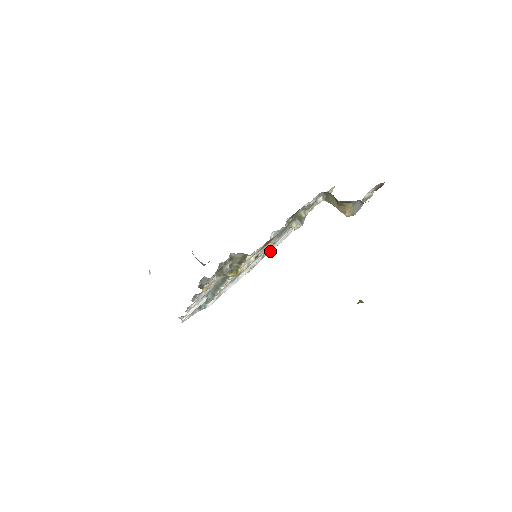
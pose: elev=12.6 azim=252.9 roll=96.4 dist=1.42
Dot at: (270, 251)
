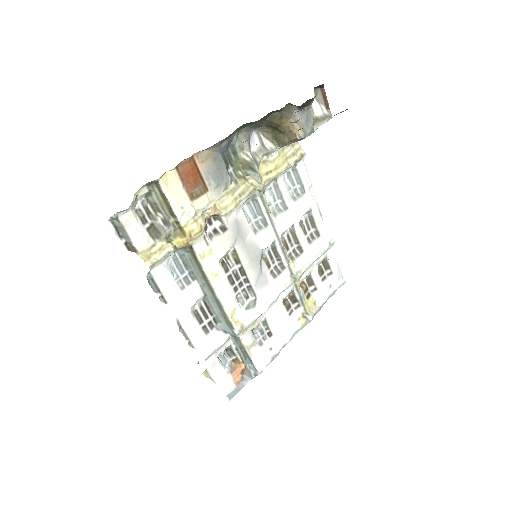
Dot at: (303, 271)
